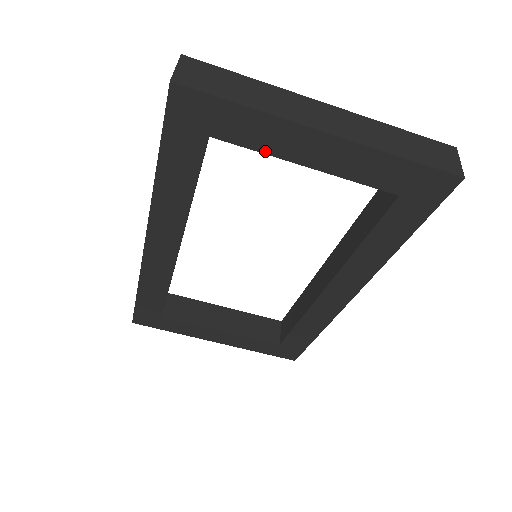
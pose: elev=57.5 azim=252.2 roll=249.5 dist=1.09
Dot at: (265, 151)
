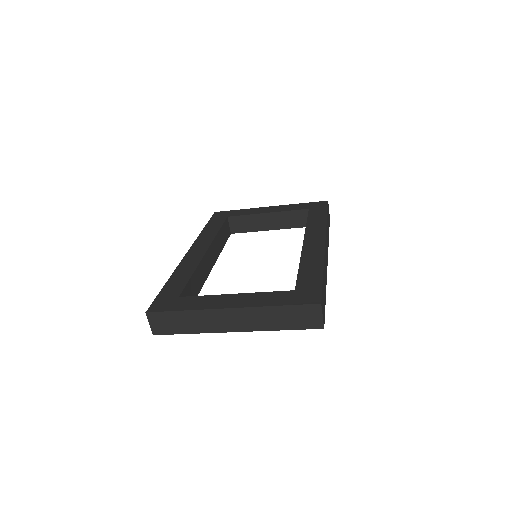
Dot at: occluded
